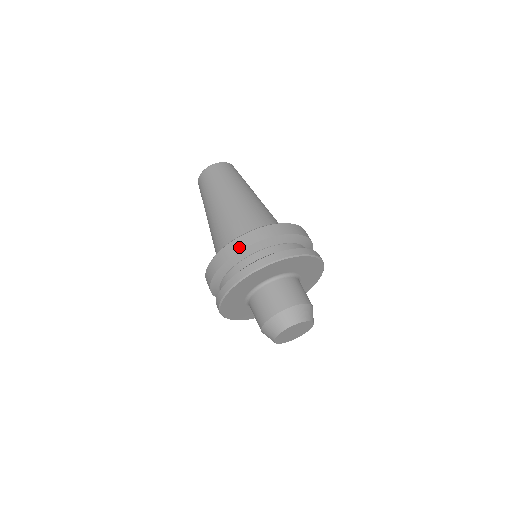
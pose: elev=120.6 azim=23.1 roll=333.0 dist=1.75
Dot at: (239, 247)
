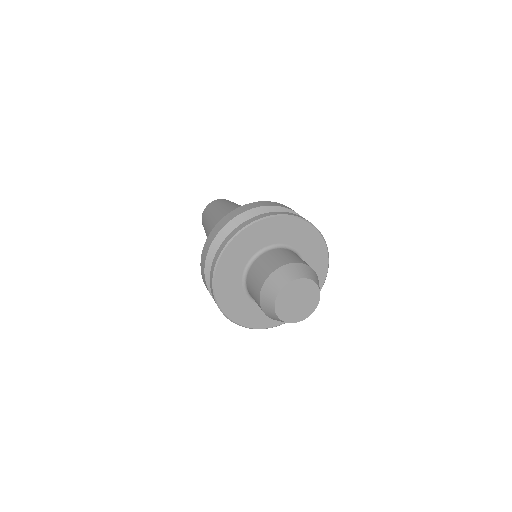
Dot at: (214, 235)
